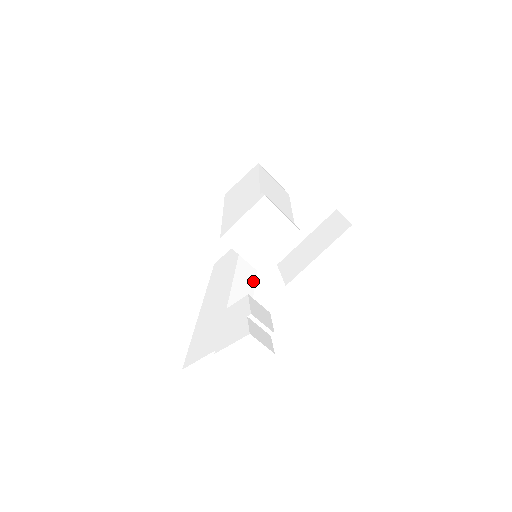
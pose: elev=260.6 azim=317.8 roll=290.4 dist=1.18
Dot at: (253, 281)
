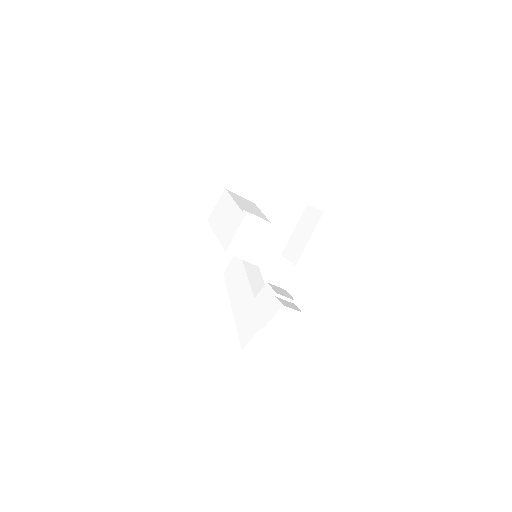
Dot at: (260, 275)
